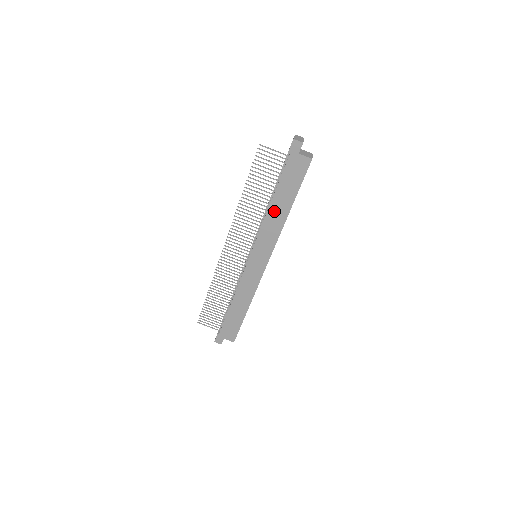
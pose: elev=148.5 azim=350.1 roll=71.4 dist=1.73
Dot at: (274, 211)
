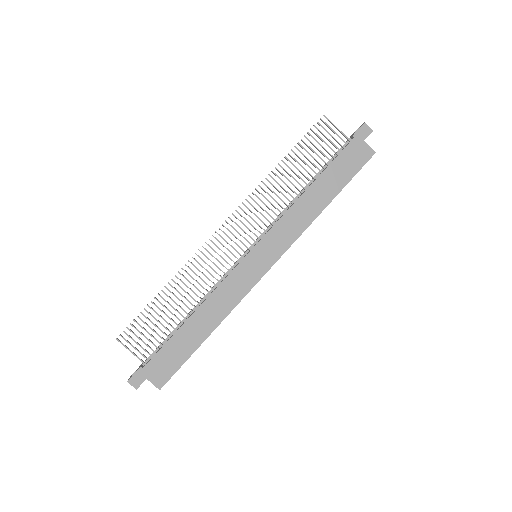
Dot at: (309, 198)
